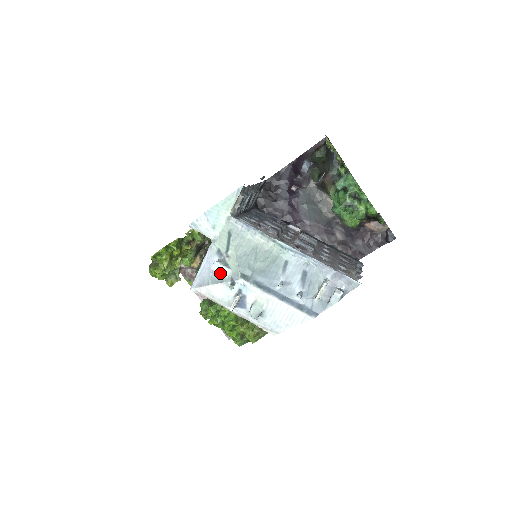
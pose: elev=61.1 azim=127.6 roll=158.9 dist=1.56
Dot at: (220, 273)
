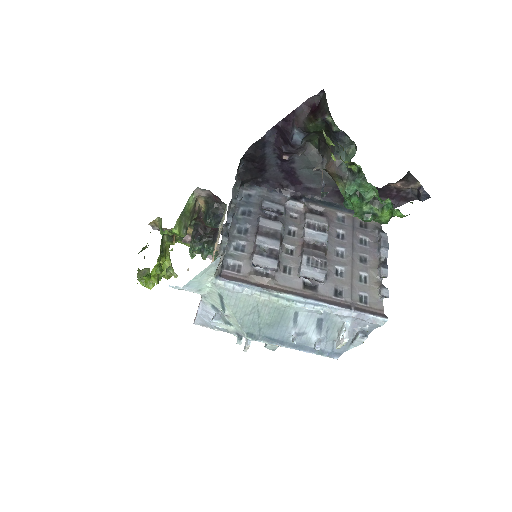
Dot at: occluded
